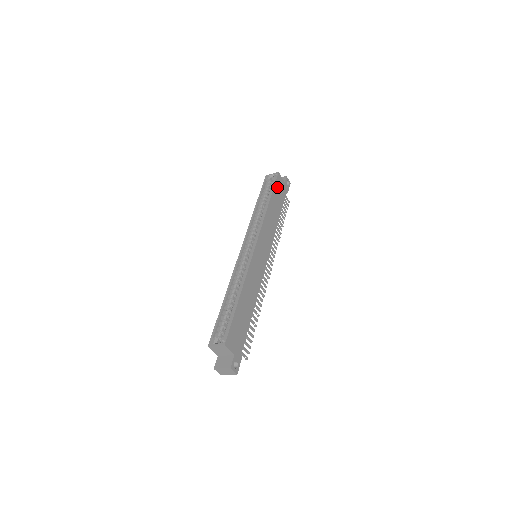
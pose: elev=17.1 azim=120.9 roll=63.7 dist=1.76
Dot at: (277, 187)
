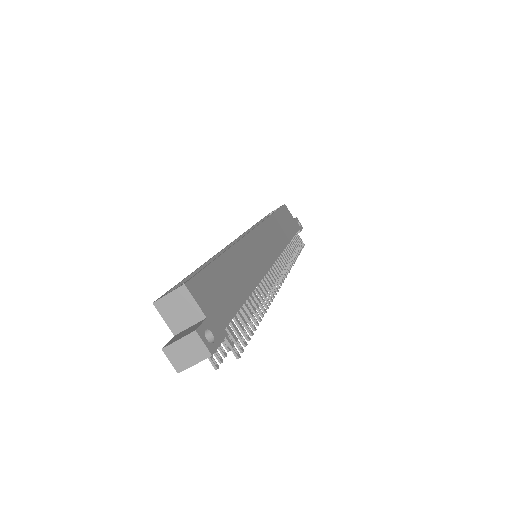
Dot at: (284, 213)
